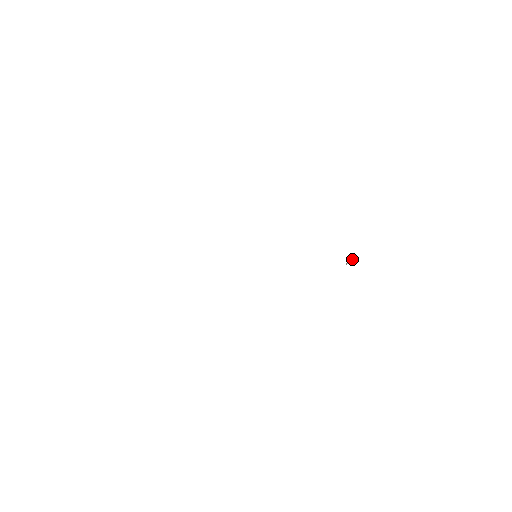
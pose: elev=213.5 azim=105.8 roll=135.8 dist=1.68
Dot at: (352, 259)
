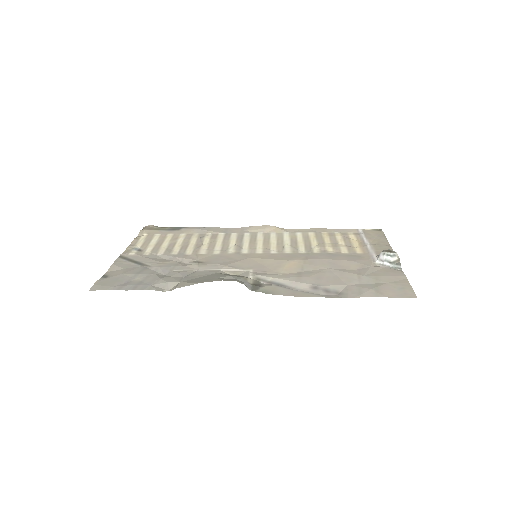
Dot at: (389, 258)
